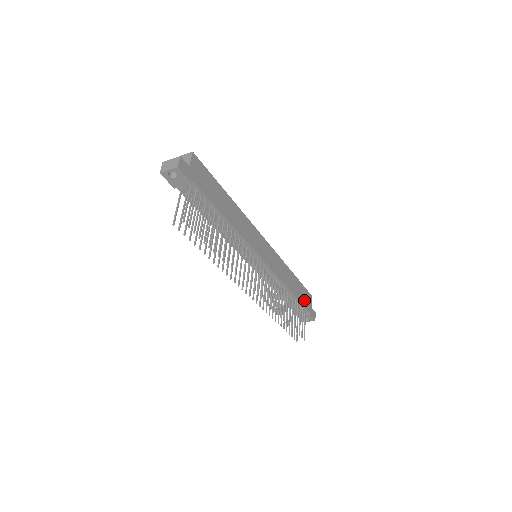
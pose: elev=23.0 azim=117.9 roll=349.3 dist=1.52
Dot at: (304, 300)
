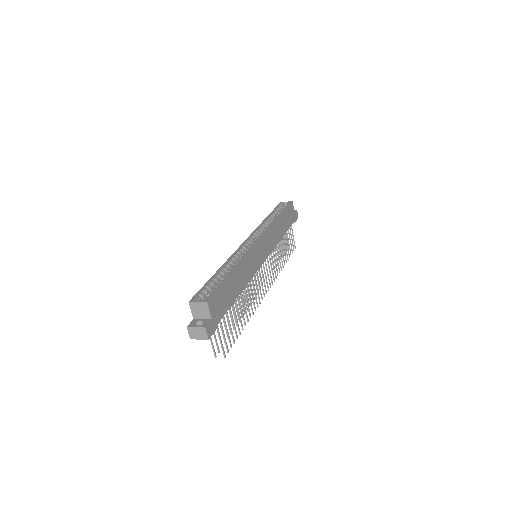
Dot at: (290, 220)
